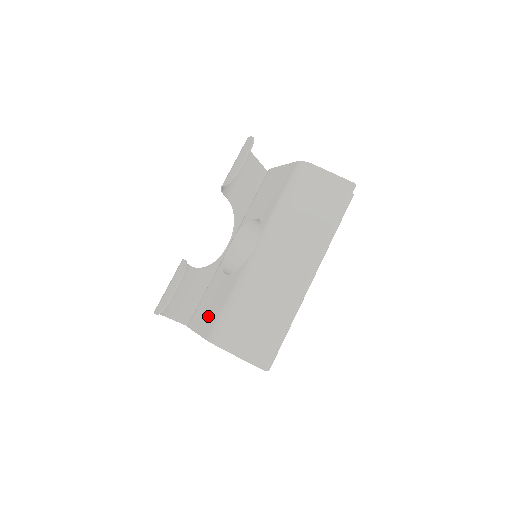
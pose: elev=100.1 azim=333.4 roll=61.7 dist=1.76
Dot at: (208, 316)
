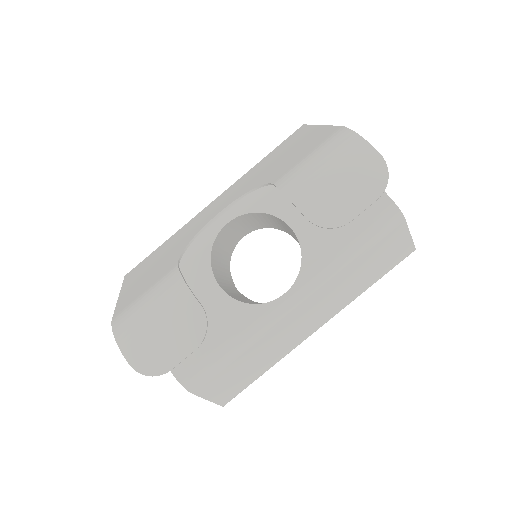
Dot at: occluded
